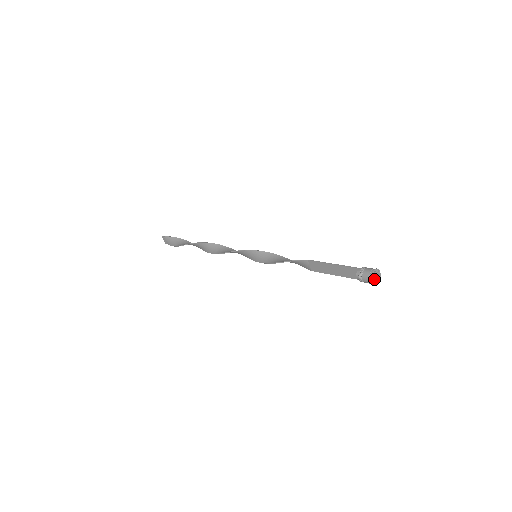
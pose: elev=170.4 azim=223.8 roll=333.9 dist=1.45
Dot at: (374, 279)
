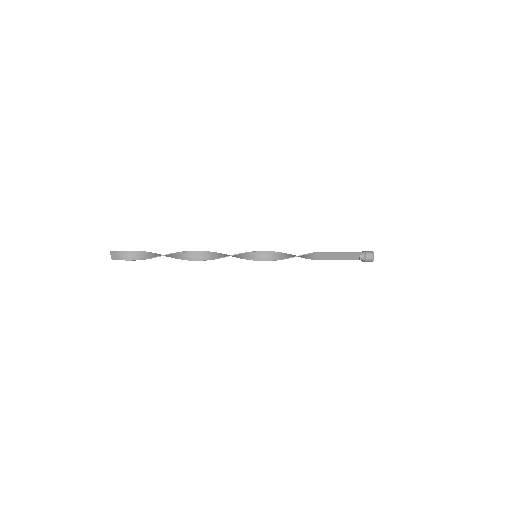
Dot at: (372, 258)
